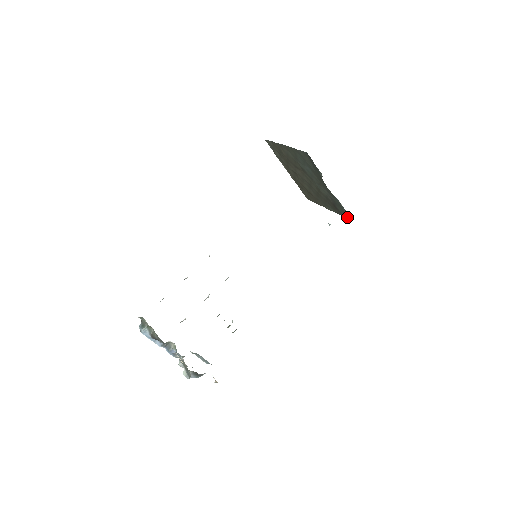
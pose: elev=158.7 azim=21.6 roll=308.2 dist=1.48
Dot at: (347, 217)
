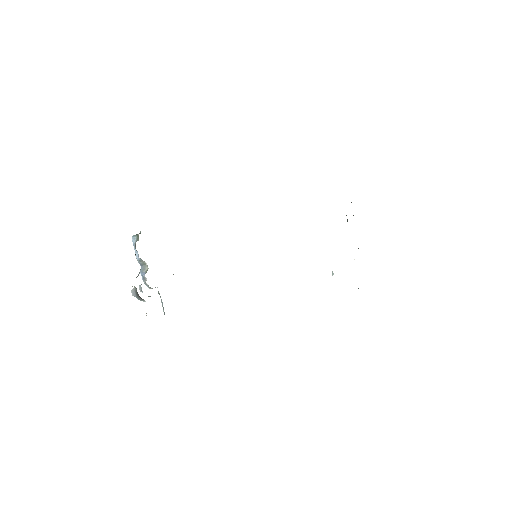
Dot at: occluded
